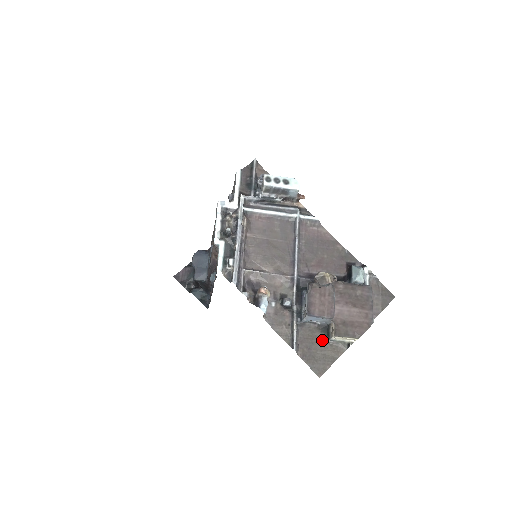
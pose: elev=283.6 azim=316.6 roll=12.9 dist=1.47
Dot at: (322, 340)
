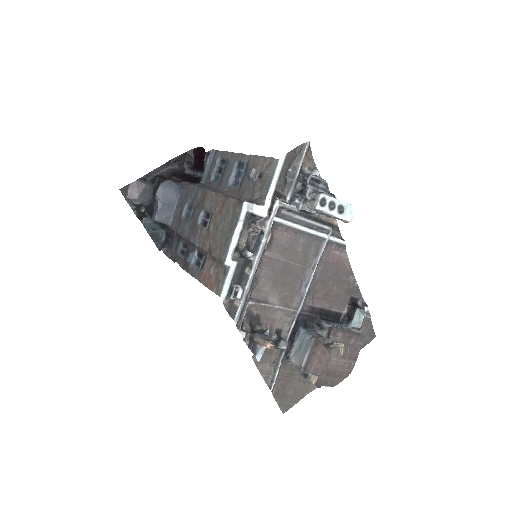
Dot at: (298, 378)
